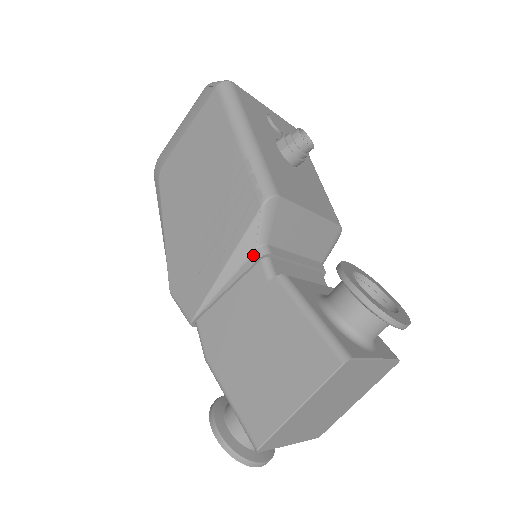
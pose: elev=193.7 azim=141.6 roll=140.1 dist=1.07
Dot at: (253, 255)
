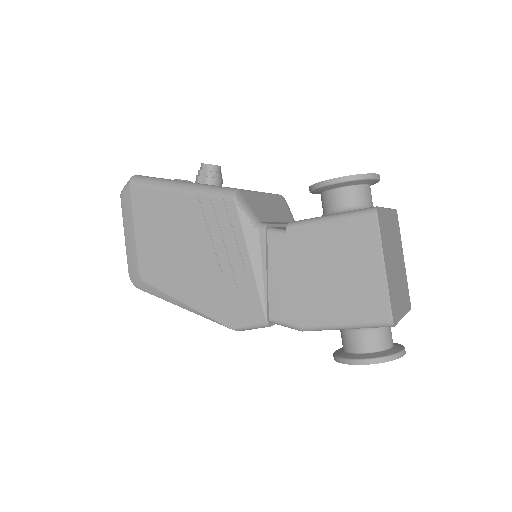
Dot at: (260, 235)
